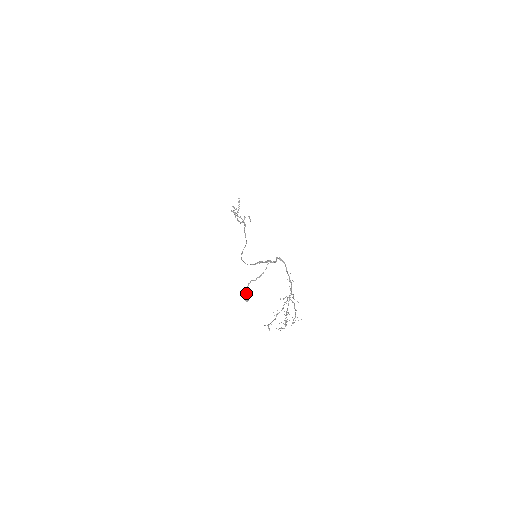
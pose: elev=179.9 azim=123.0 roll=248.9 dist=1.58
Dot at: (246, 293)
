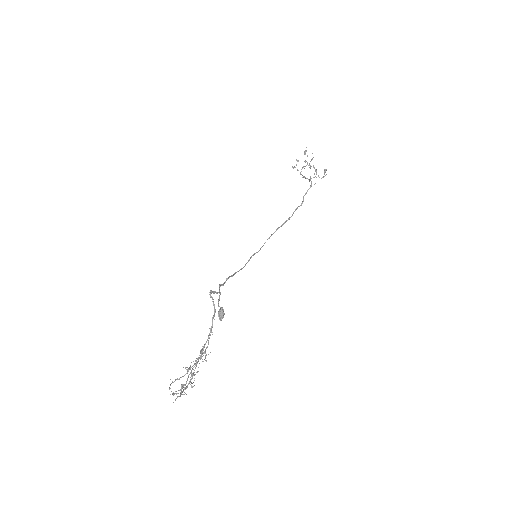
Dot at: (220, 310)
